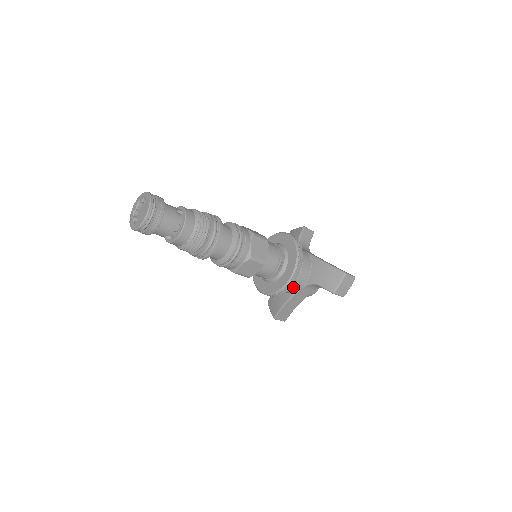
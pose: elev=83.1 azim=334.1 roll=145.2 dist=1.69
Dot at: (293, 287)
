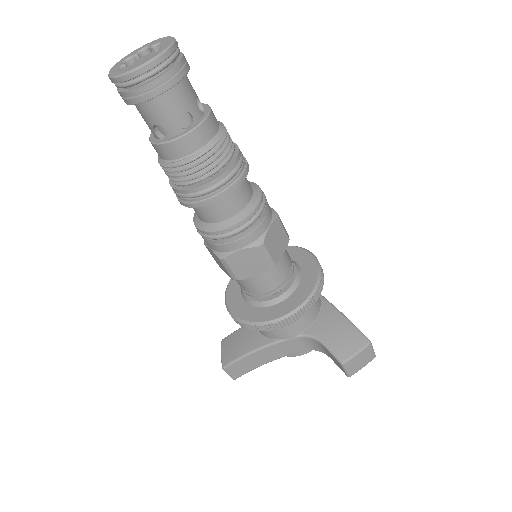
Dot at: (283, 329)
